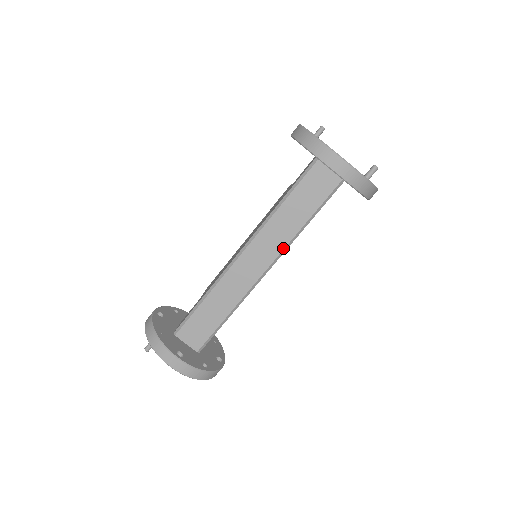
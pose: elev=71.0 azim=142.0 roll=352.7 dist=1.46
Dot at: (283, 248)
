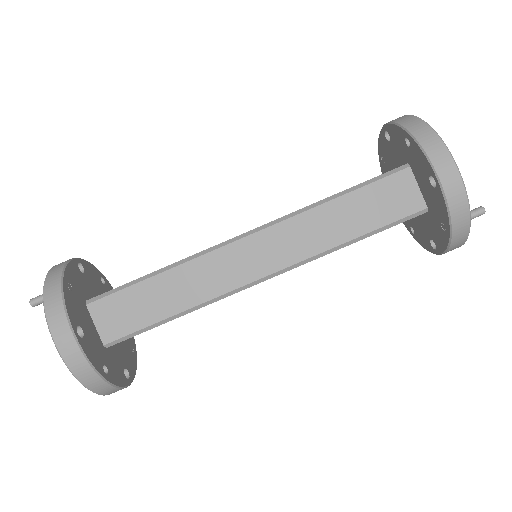
Dot at: (305, 257)
